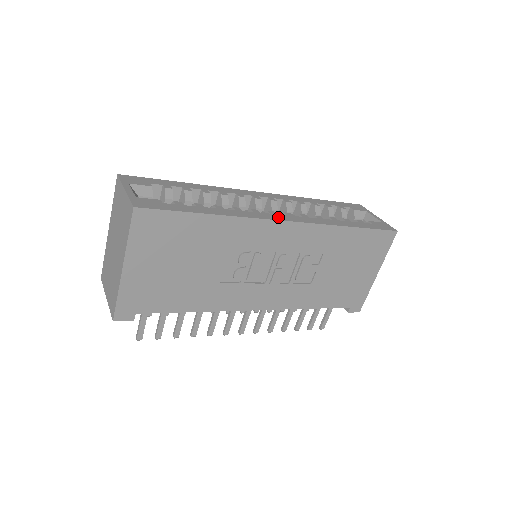
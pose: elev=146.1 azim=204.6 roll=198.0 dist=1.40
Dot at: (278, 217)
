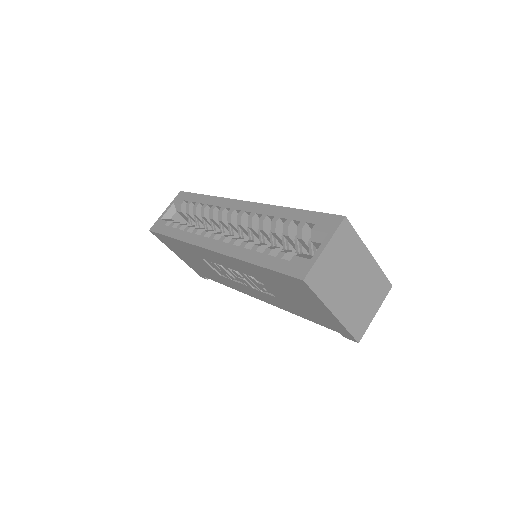
Dot at: (207, 243)
